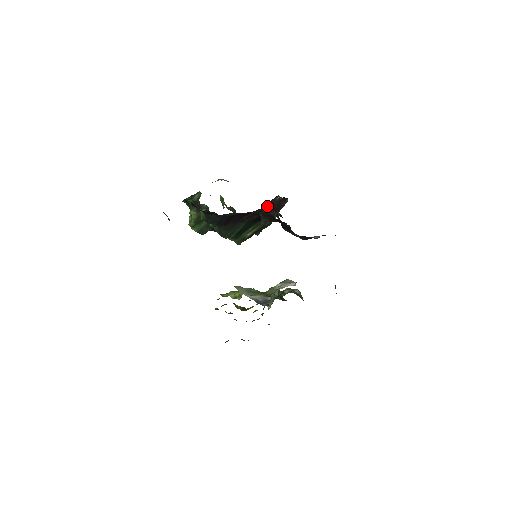
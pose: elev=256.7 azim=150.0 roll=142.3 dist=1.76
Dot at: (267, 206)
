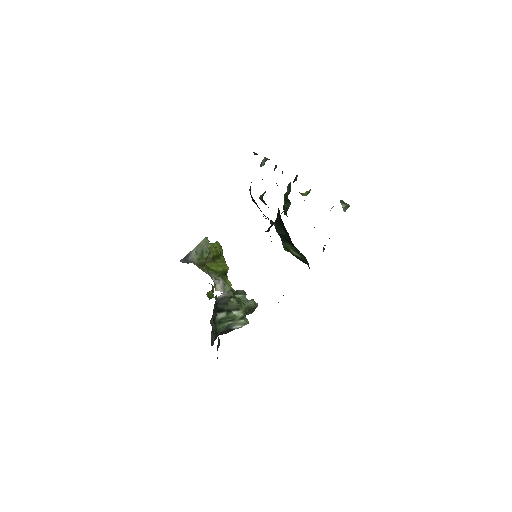
Dot at: (271, 223)
